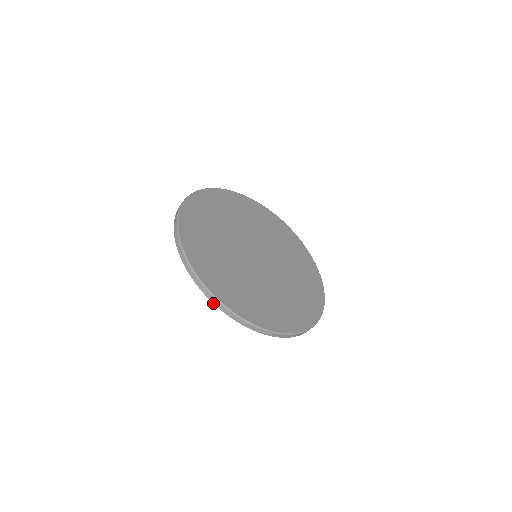
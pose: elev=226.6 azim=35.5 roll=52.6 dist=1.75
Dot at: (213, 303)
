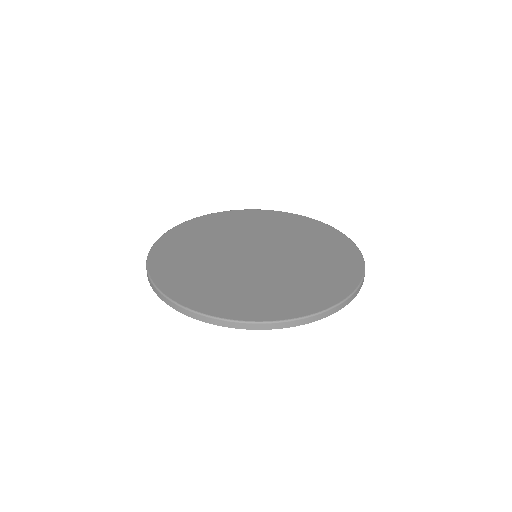
Dot at: (228, 327)
